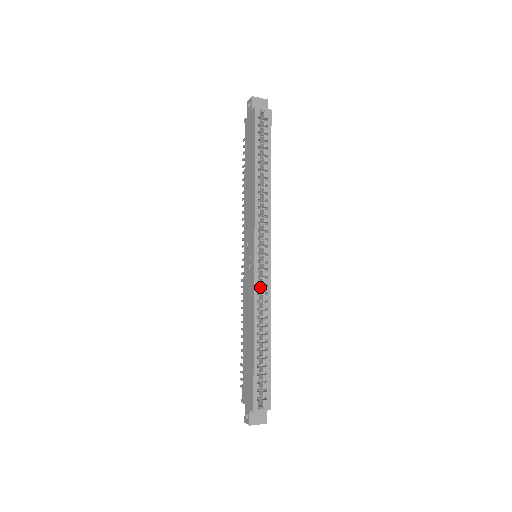
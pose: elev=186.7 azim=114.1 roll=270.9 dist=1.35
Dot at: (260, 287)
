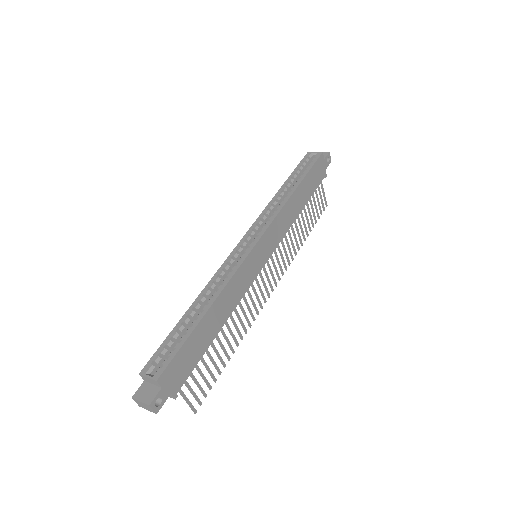
Dot at: occluded
